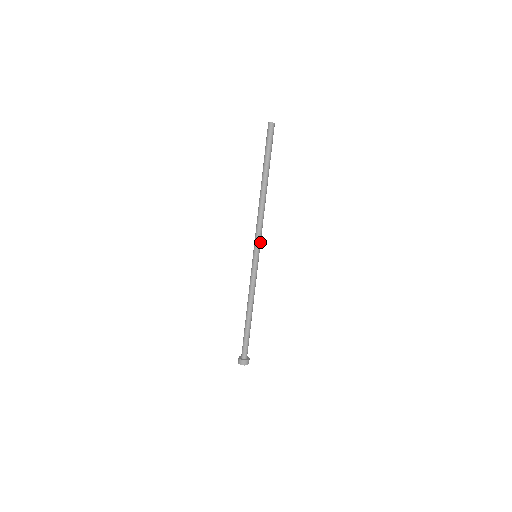
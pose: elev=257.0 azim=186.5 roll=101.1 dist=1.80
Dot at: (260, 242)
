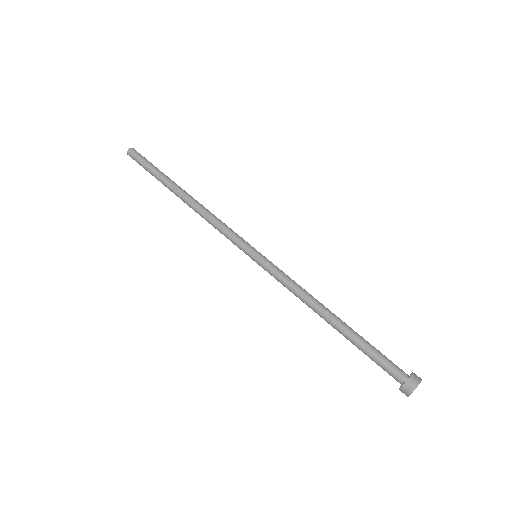
Dot at: (242, 240)
